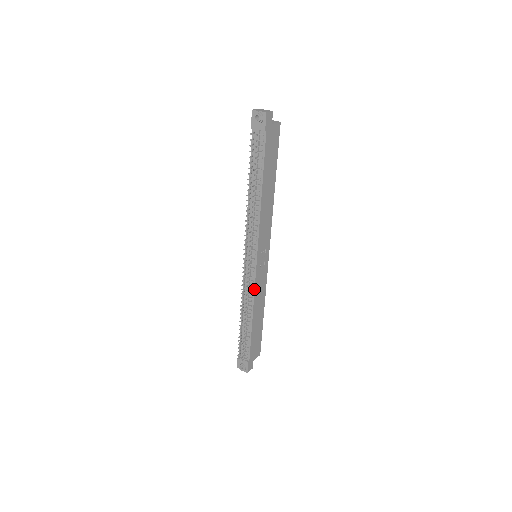
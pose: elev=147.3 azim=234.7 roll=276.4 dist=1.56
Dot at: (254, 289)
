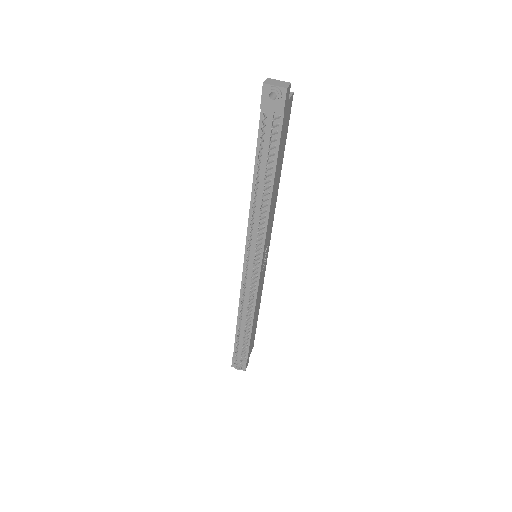
Dot at: (256, 293)
